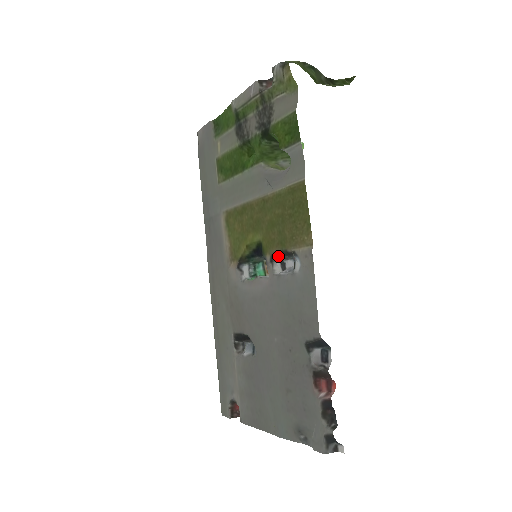
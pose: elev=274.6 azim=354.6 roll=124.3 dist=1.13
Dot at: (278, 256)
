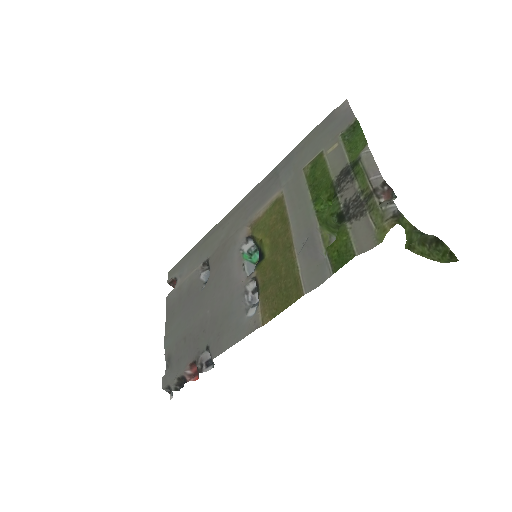
Dot at: (256, 285)
